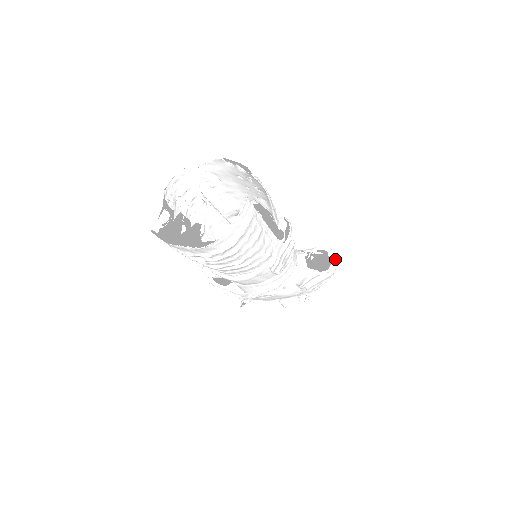
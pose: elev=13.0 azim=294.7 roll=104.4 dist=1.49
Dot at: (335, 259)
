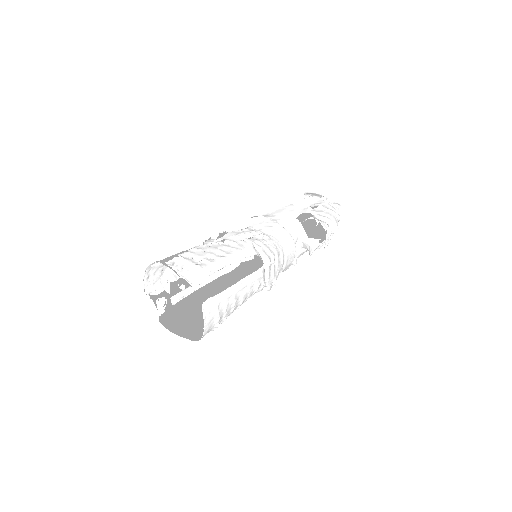
Dot at: (328, 227)
